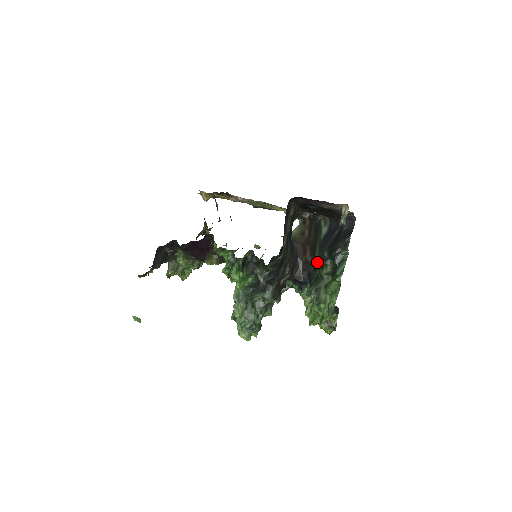
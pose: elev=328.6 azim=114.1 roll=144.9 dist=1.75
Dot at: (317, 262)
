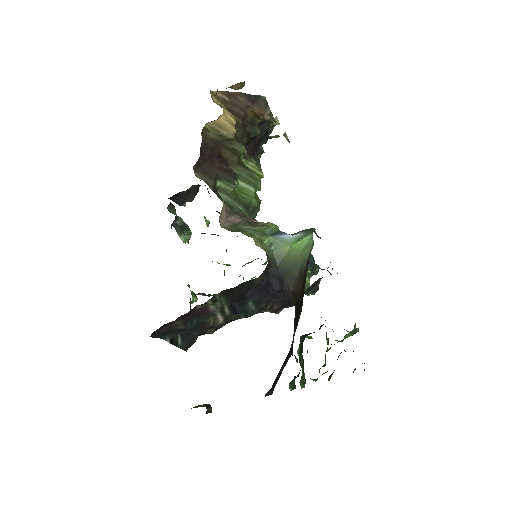
Dot at: occluded
